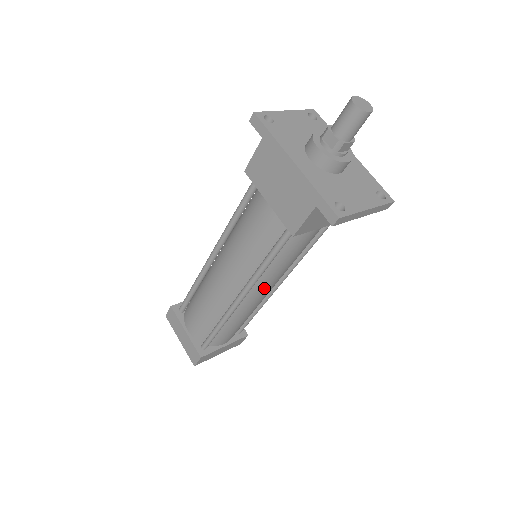
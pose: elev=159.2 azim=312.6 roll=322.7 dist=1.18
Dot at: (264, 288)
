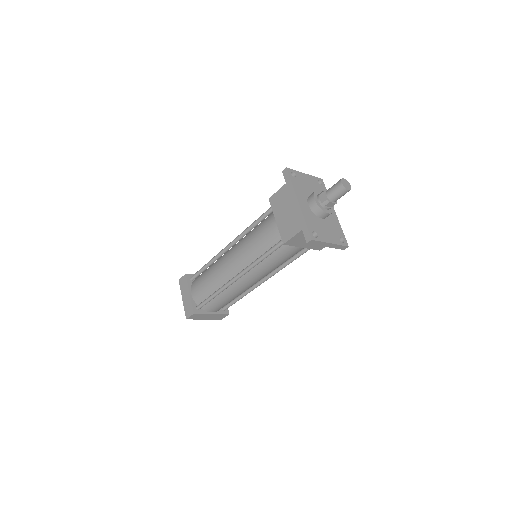
Dot at: (254, 277)
